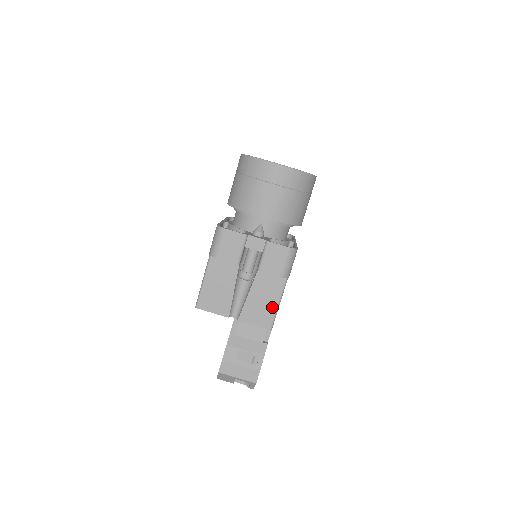
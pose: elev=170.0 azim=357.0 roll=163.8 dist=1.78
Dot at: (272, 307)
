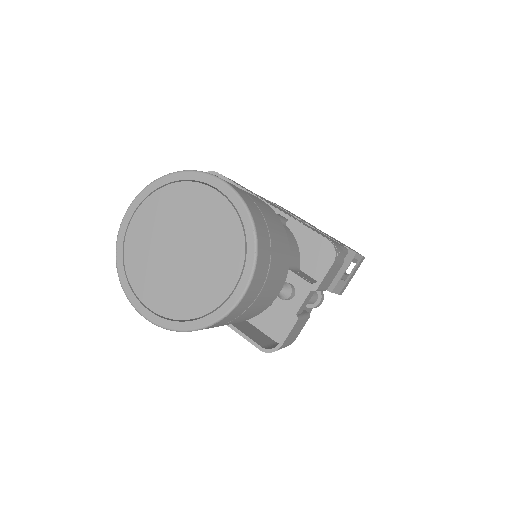
Dot at: occluded
